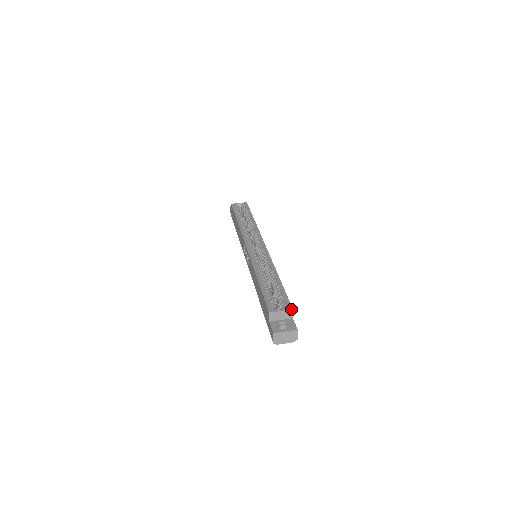
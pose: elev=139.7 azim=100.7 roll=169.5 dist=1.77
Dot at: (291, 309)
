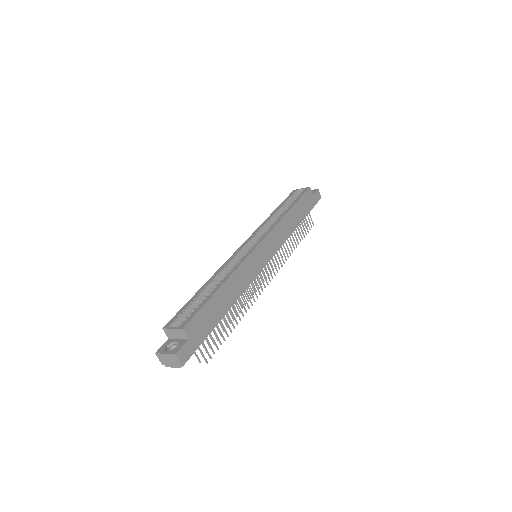
Dot at: (181, 328)
